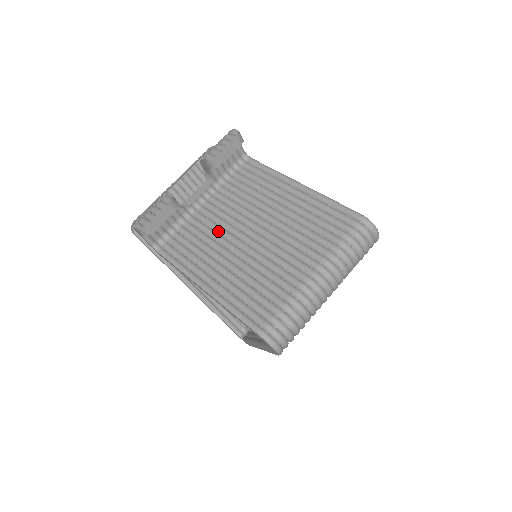
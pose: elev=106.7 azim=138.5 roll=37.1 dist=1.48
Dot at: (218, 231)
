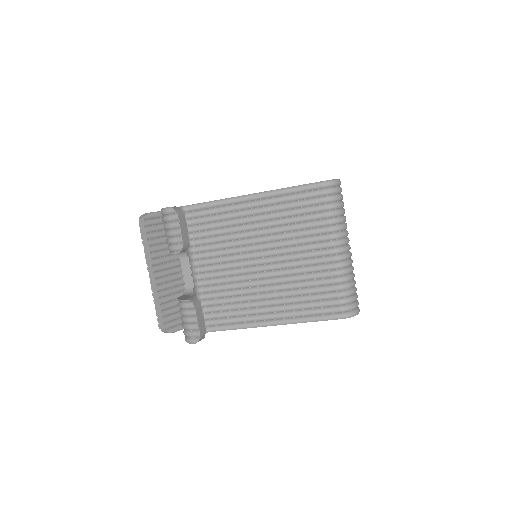
Dot at: (235, 281)
